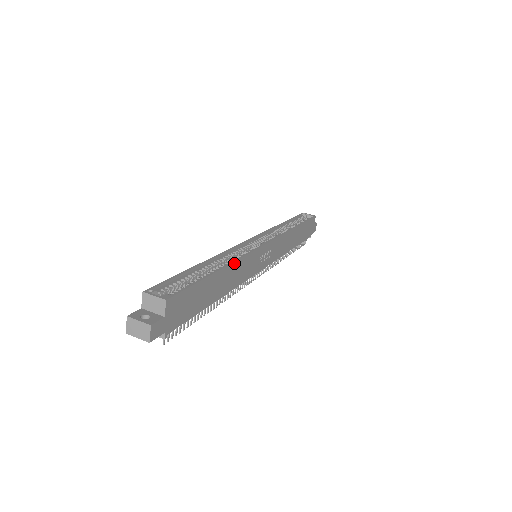
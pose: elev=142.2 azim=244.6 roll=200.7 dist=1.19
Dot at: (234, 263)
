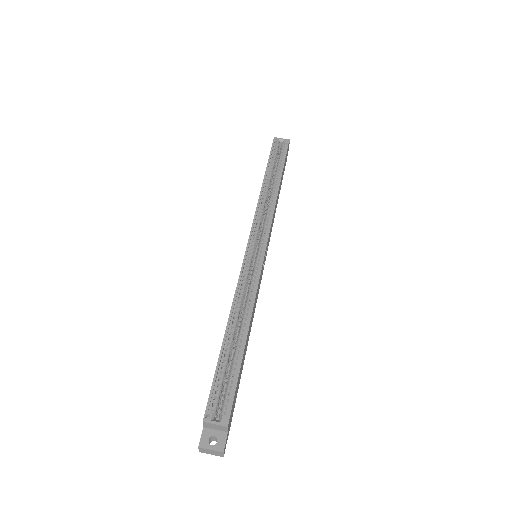
Dot at: (252, 311)
